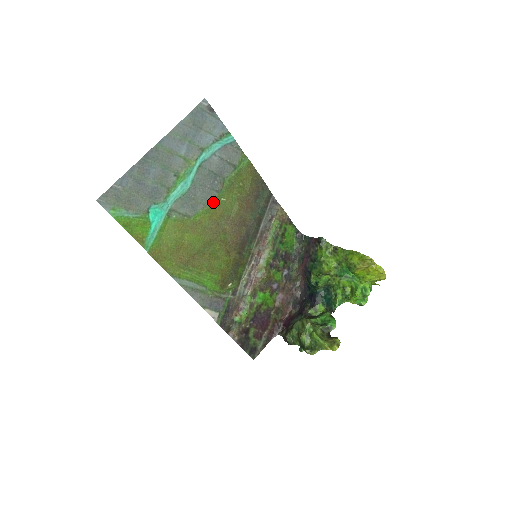
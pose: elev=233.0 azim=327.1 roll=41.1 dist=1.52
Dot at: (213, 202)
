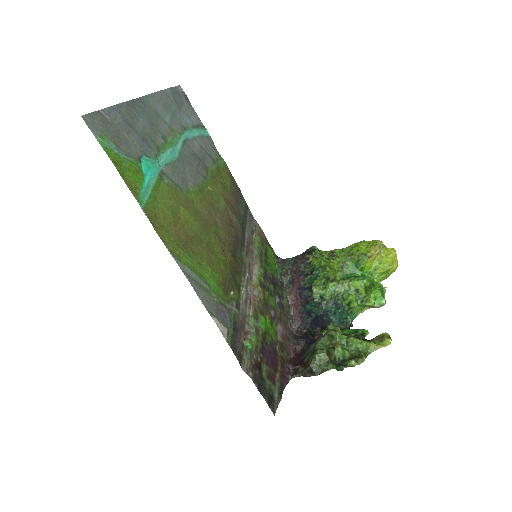
Dot at: (201, 186)
